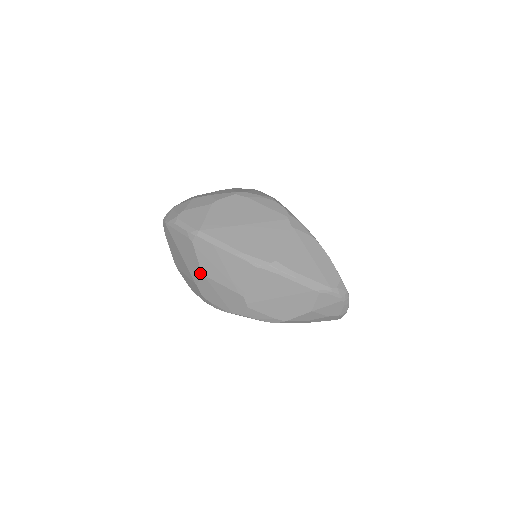
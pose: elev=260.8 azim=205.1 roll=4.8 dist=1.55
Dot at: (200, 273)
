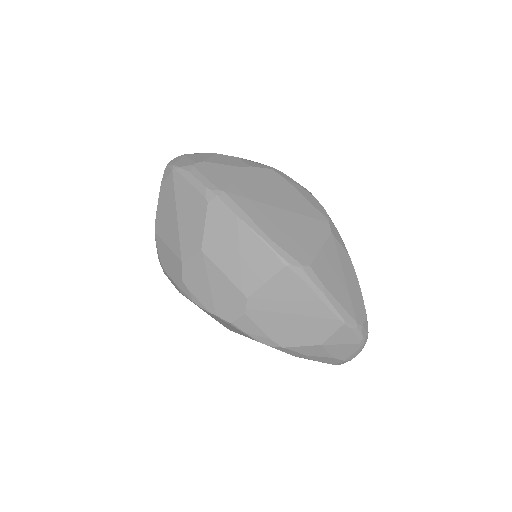
Dot at: (198, 248)
